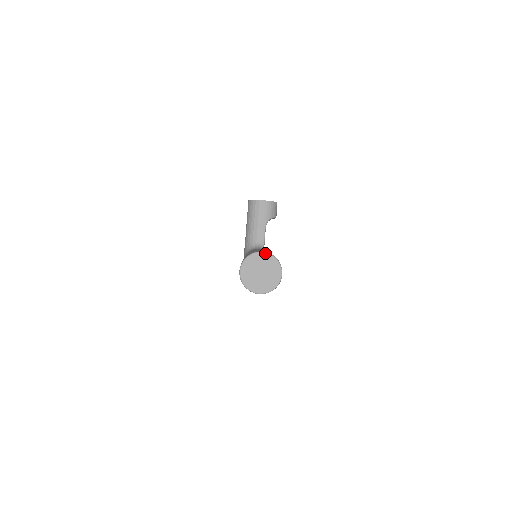
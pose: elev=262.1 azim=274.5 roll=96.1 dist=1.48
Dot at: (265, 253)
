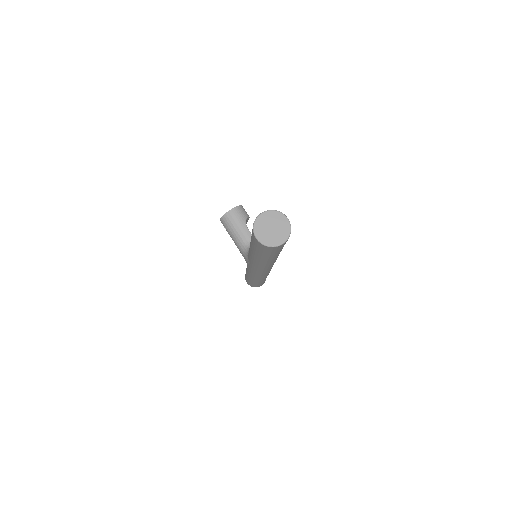
Dot at: (264, 212)
